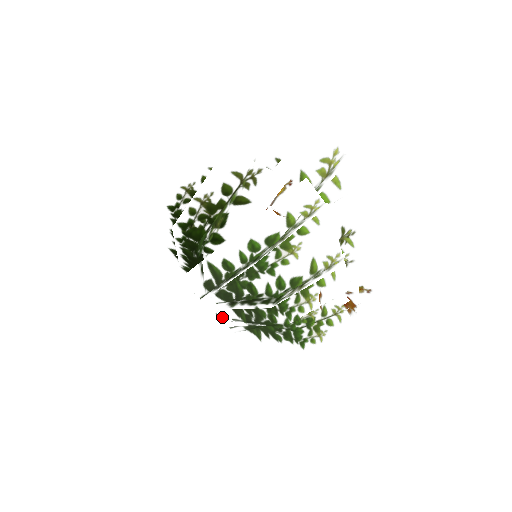
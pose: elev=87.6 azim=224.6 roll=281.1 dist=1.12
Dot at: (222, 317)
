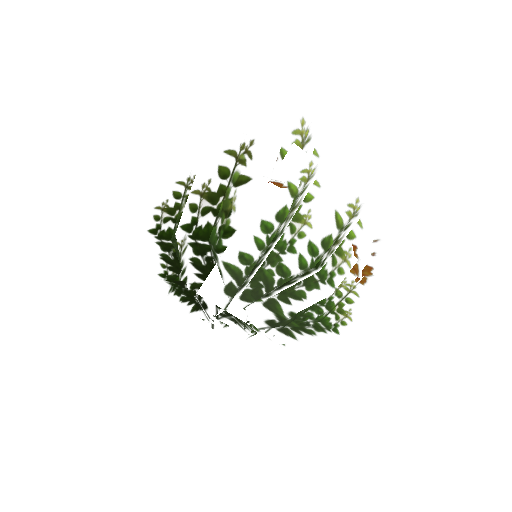
Dot at: (257, 319)
